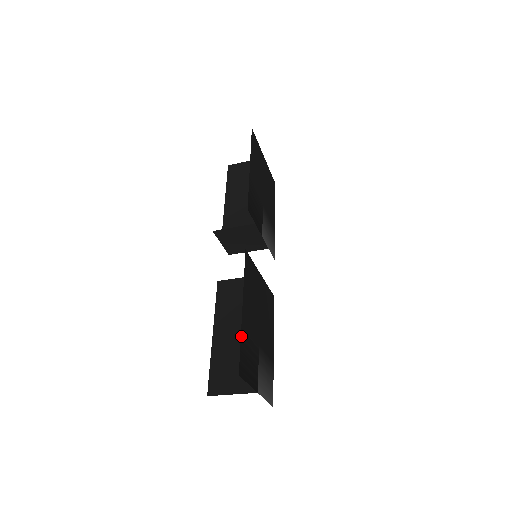
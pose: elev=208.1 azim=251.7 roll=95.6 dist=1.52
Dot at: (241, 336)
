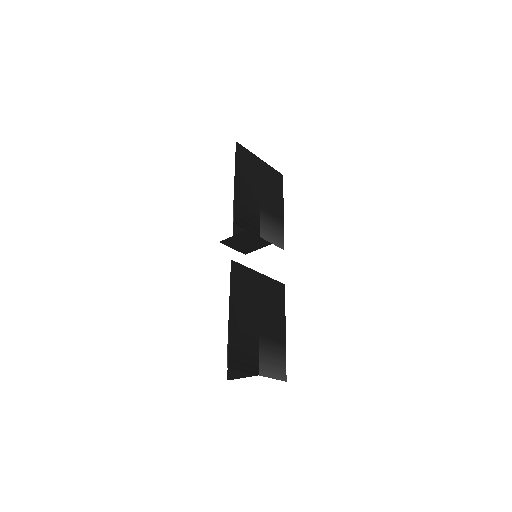
Dot at: (228, 335)
